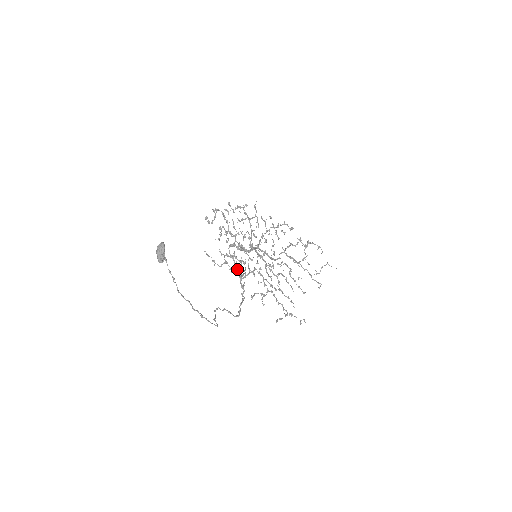
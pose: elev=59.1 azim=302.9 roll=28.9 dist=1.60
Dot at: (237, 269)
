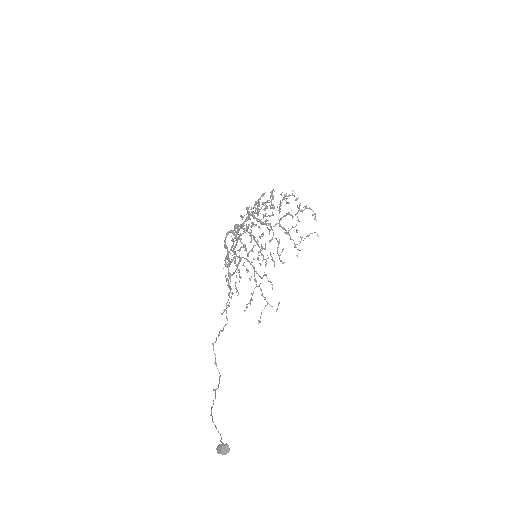
Dot at: (228, 257)
